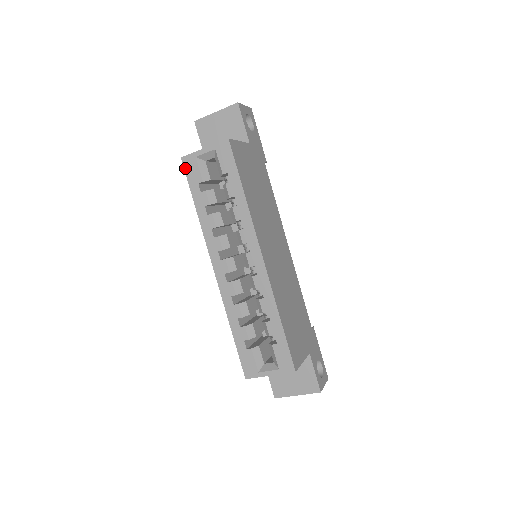
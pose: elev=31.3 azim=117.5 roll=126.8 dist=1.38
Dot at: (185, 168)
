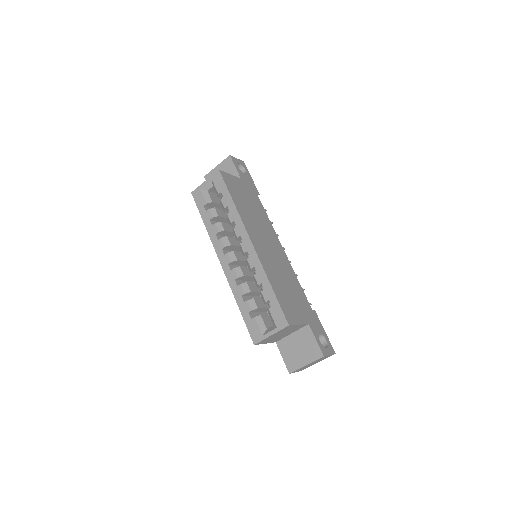
Dot at: (194, 199)
